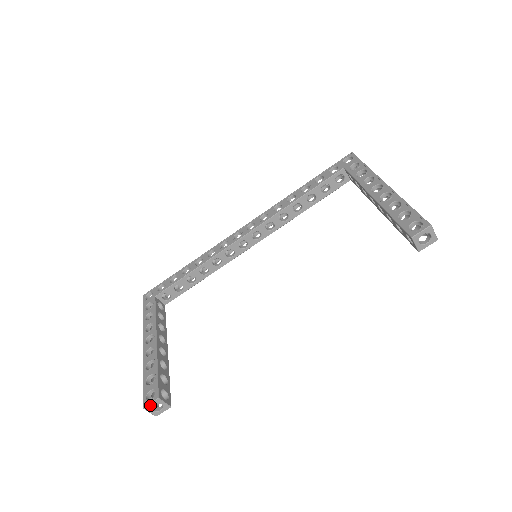
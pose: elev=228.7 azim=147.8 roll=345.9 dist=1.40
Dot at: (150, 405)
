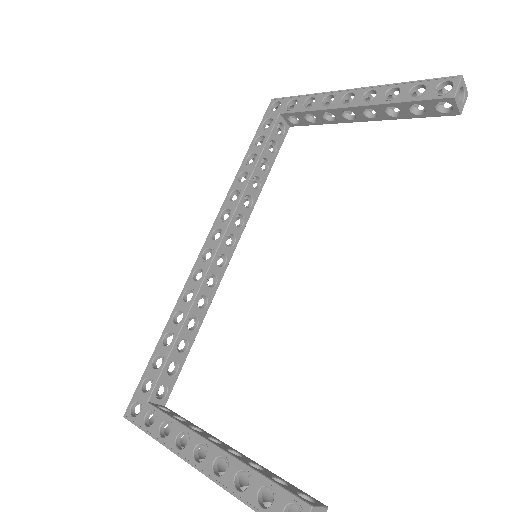
Dot at: out of frame
